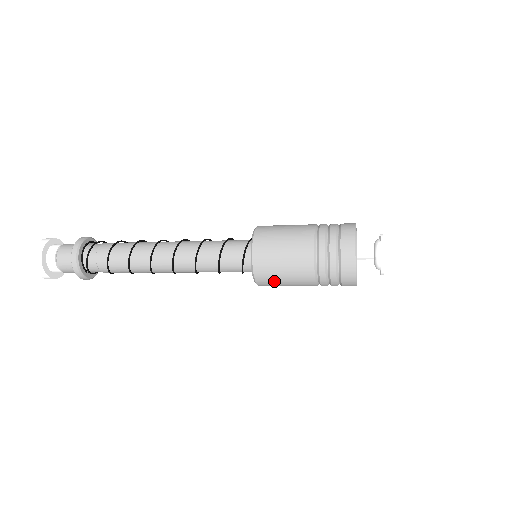
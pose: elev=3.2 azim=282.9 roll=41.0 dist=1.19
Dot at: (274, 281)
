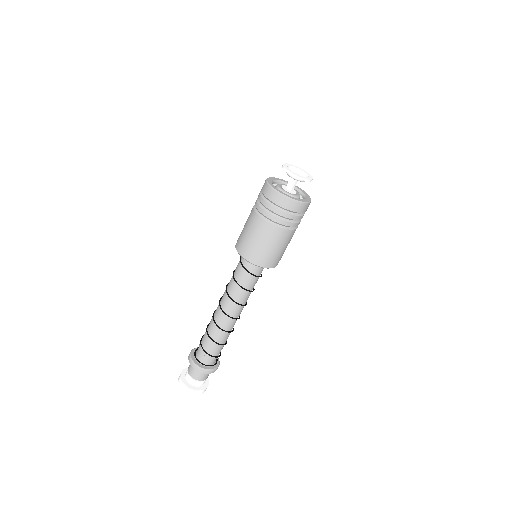
Dot at: (241, 235)
